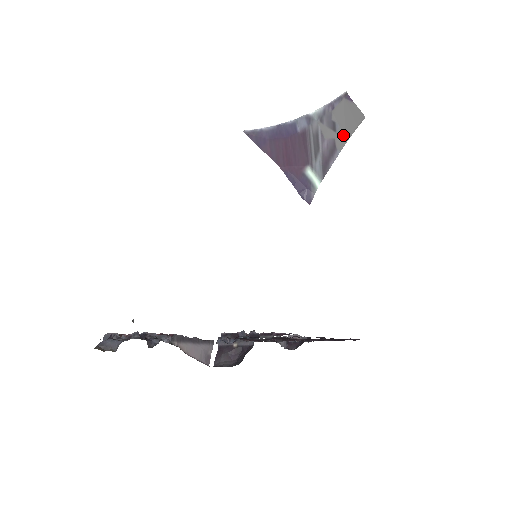
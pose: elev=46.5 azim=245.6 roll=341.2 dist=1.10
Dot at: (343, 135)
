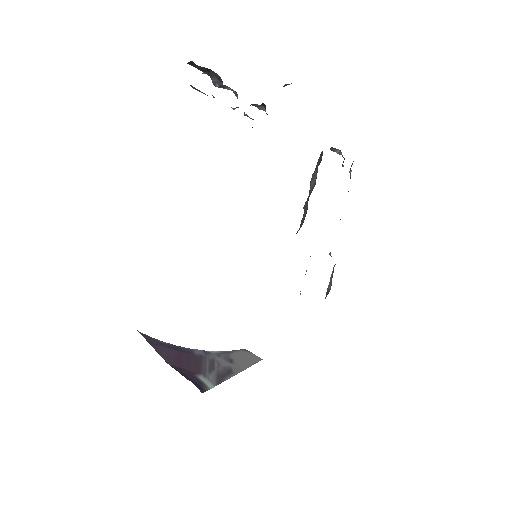
Dot at: (240, 366)
